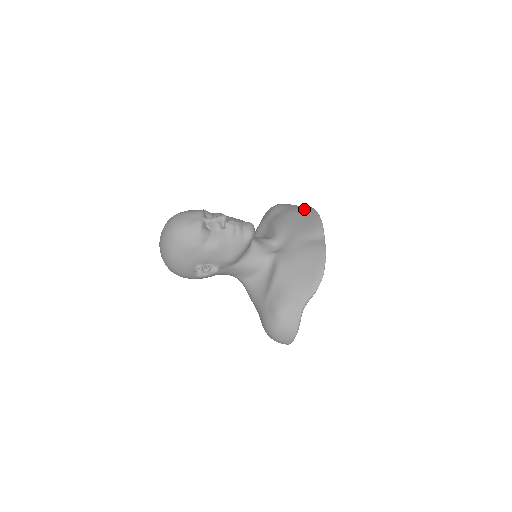
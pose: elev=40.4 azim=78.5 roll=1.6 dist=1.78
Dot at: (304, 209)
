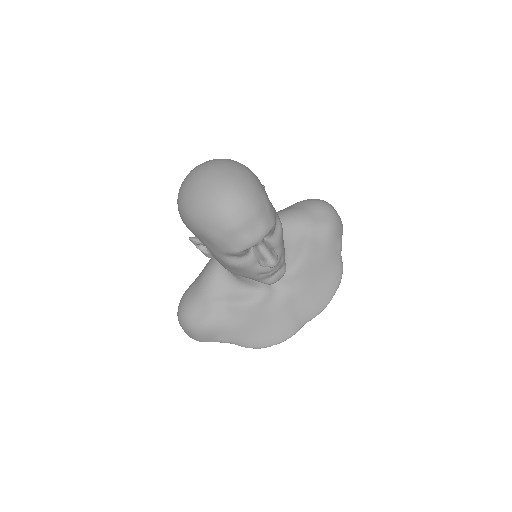
Dot at: (337, 271)
